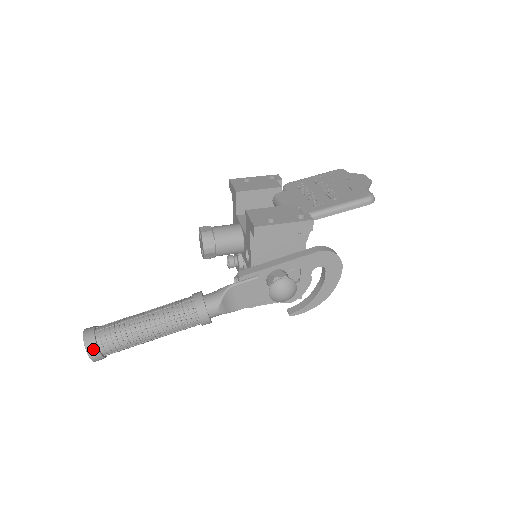
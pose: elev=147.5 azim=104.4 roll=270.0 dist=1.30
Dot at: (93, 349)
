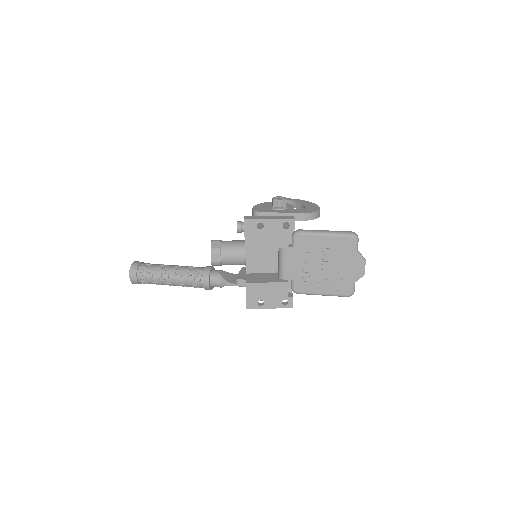
Dot at: occluded
